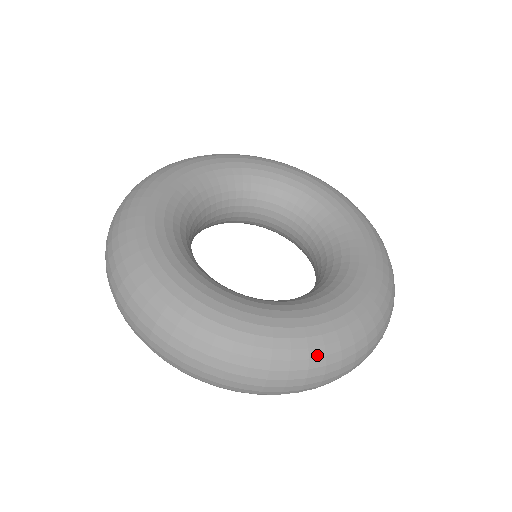
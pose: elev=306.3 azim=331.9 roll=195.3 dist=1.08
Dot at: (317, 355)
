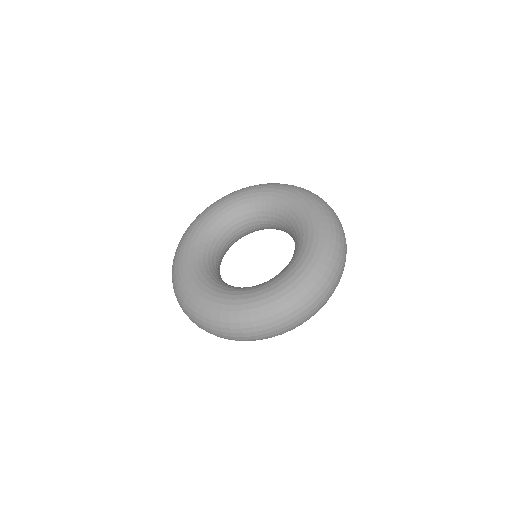
Dot at: (215, 319)
